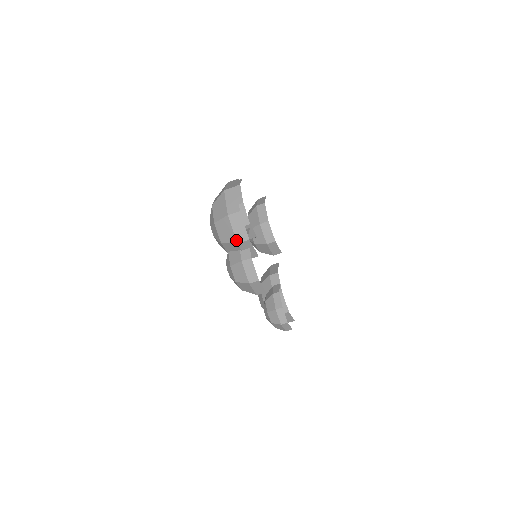
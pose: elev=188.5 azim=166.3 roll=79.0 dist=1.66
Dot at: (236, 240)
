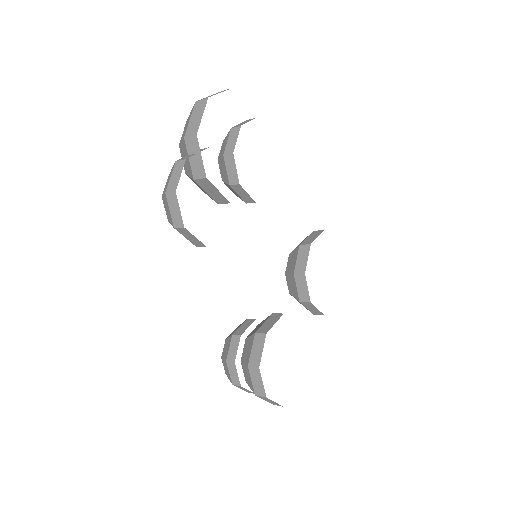
Dot at: (185, 133)
